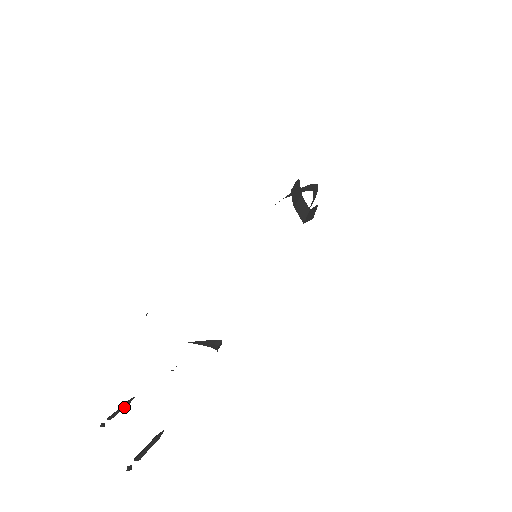
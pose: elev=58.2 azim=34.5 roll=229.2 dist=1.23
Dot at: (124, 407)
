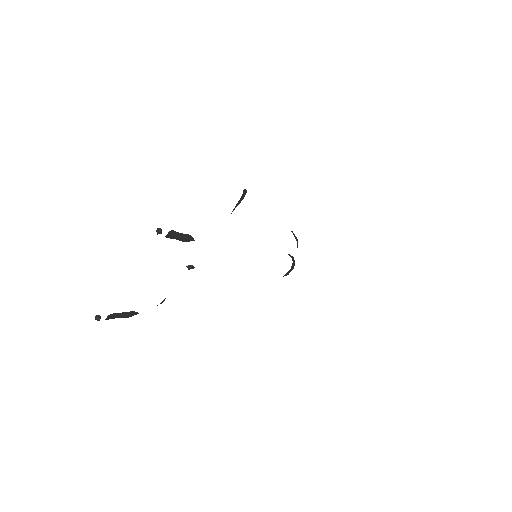
Dot at: (127, 312)
